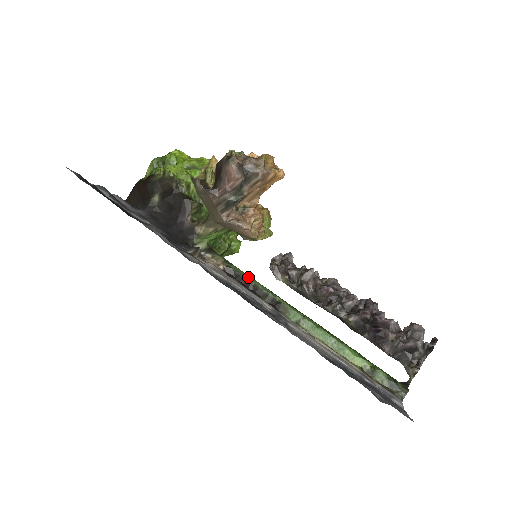
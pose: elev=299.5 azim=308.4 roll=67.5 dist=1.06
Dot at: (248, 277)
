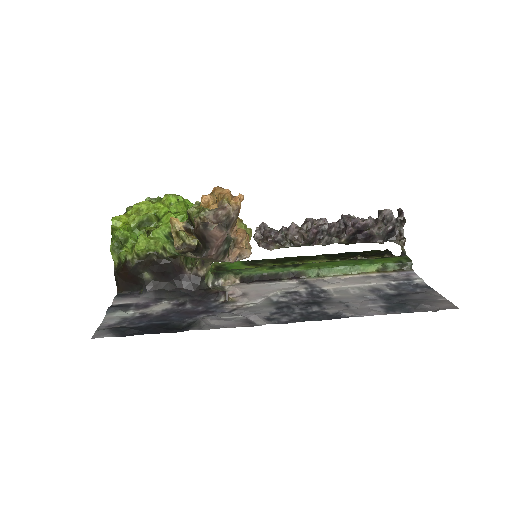
Dot at: (261, 273)
